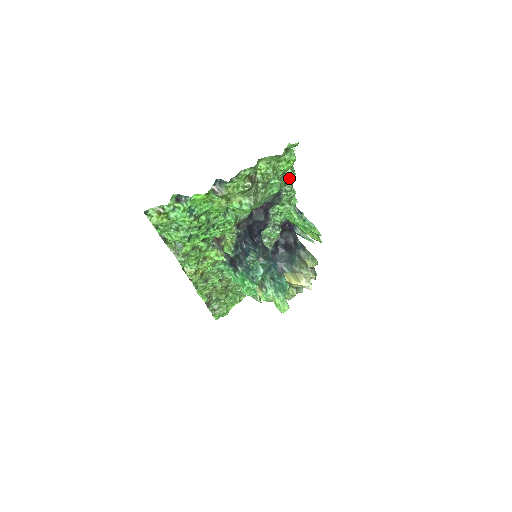
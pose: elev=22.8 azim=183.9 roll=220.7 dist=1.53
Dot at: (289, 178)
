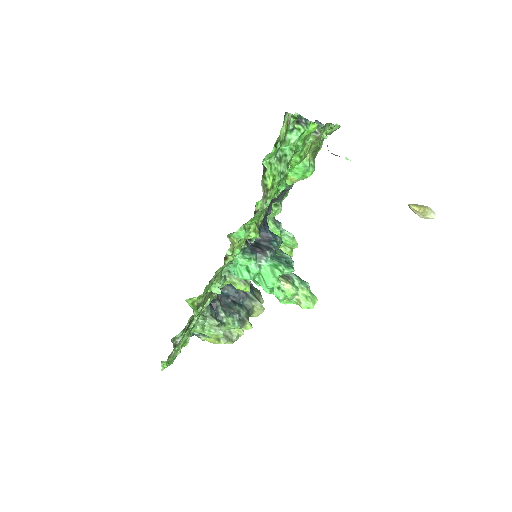
Dot at: occluded
